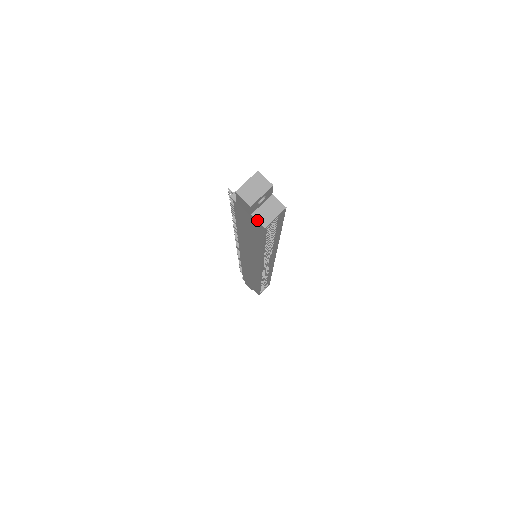
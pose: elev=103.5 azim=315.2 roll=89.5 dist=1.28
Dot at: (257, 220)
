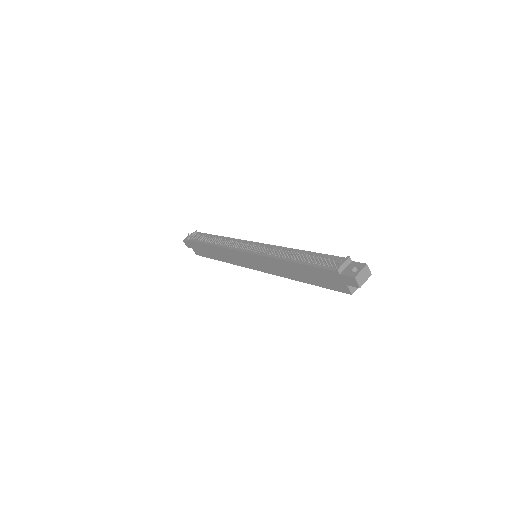
Dot at: (349, 289)
